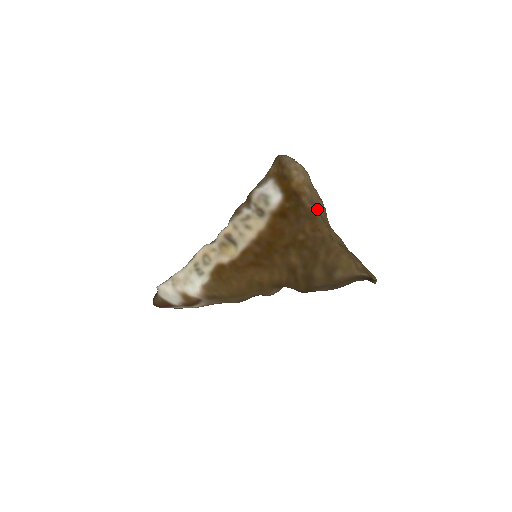
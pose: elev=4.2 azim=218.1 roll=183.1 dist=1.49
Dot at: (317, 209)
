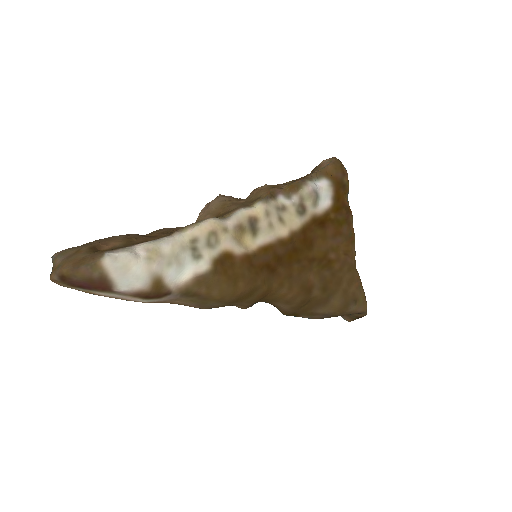
Dot at: occluded
